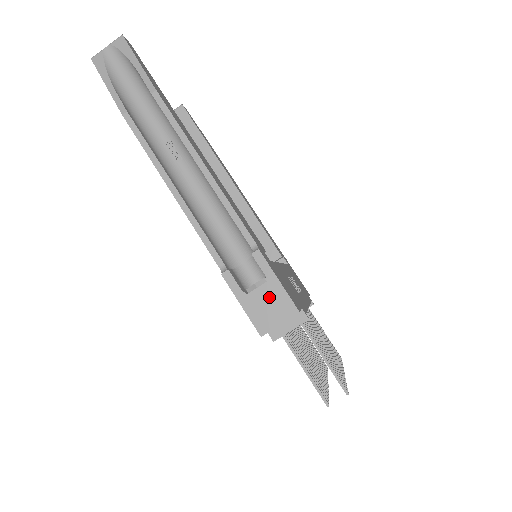
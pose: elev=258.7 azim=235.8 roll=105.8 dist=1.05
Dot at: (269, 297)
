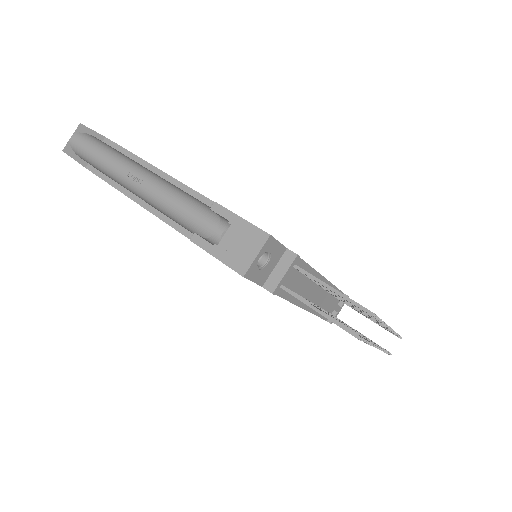
Dot at: (238, 237)
